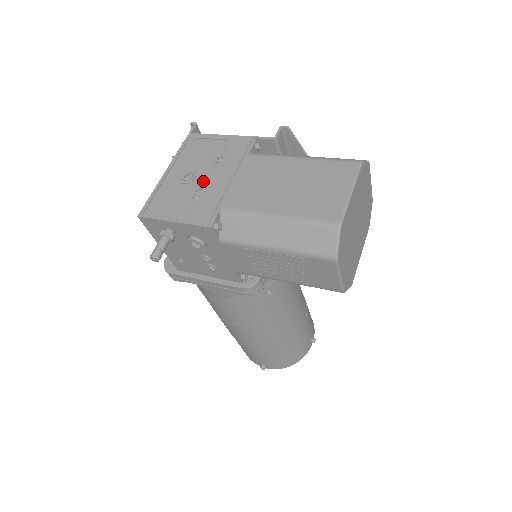
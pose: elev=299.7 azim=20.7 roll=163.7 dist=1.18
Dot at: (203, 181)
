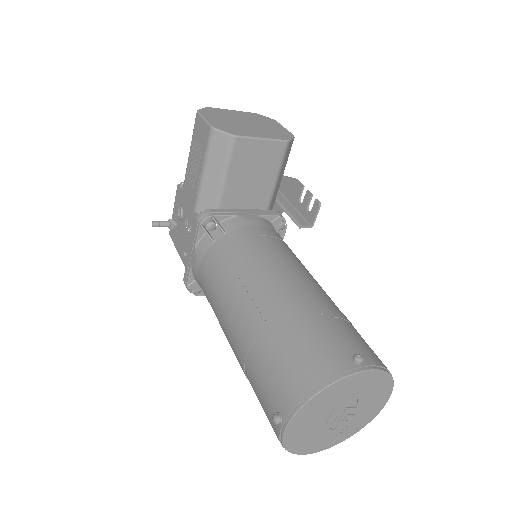
Dot at: occluded
